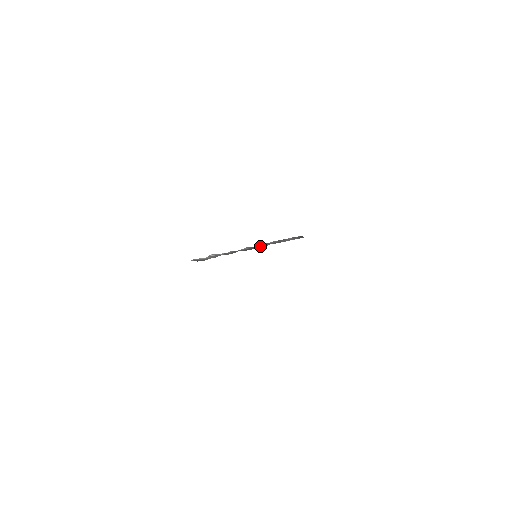
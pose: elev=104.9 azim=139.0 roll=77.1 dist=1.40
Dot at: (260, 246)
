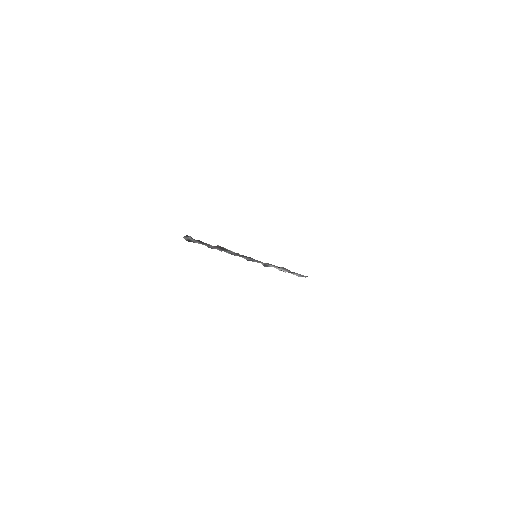
Dot at: occluded
